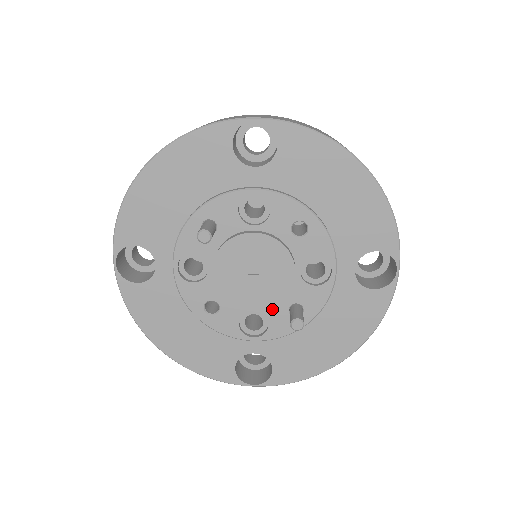
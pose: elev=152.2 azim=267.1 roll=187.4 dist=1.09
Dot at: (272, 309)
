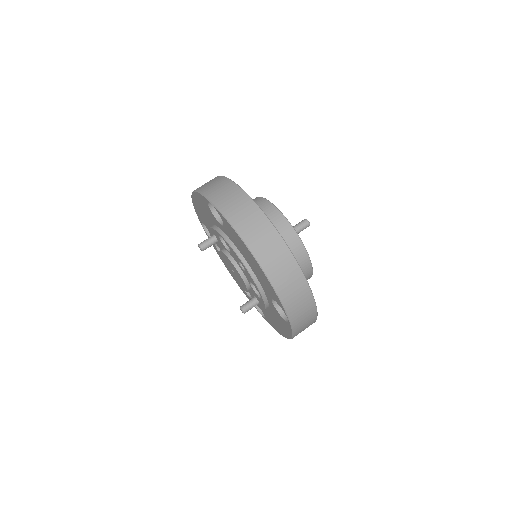
Dot at: (249, 291)
